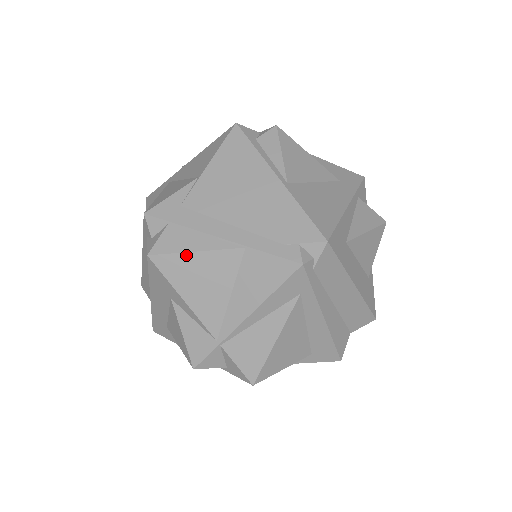
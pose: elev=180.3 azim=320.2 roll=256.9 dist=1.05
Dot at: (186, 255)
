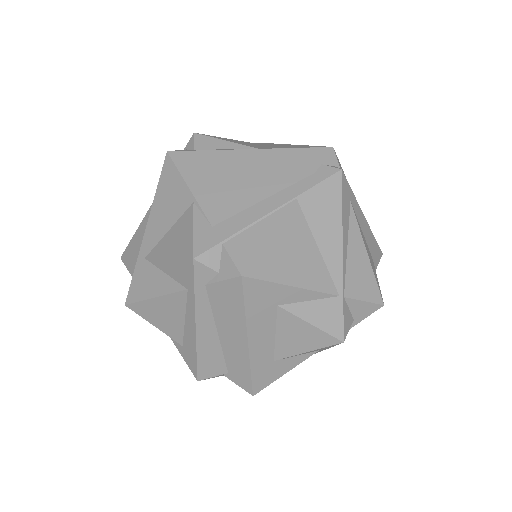
Dot at: (267, 245)
